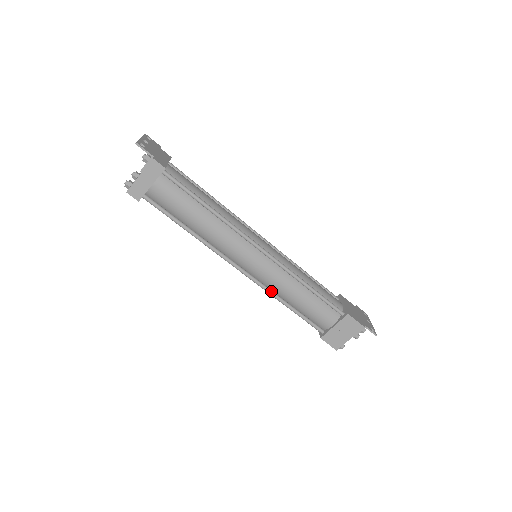
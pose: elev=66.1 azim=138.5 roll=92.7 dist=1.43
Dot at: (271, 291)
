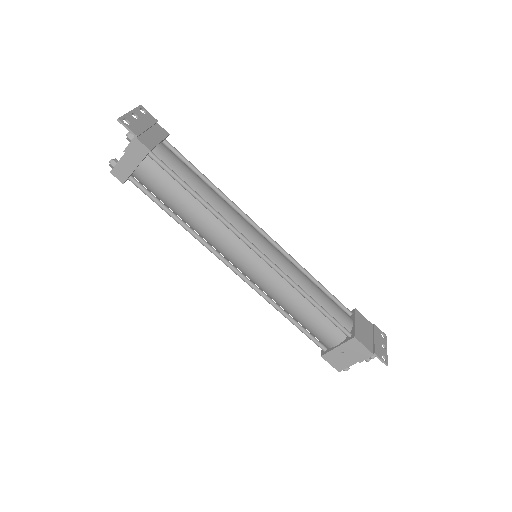
Dot at: (268, 298)
